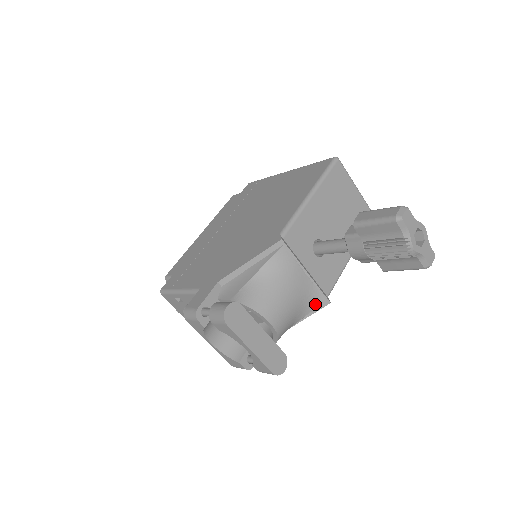
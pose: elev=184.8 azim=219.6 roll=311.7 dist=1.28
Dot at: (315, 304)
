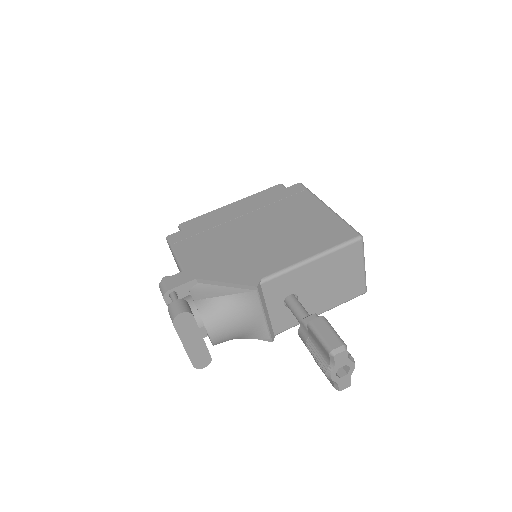
Dot at: (260, 336)
